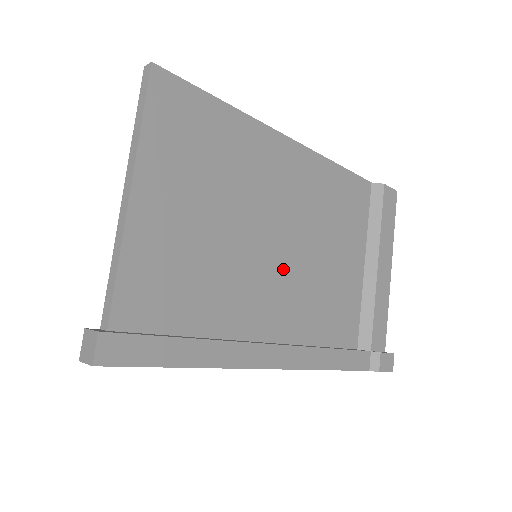
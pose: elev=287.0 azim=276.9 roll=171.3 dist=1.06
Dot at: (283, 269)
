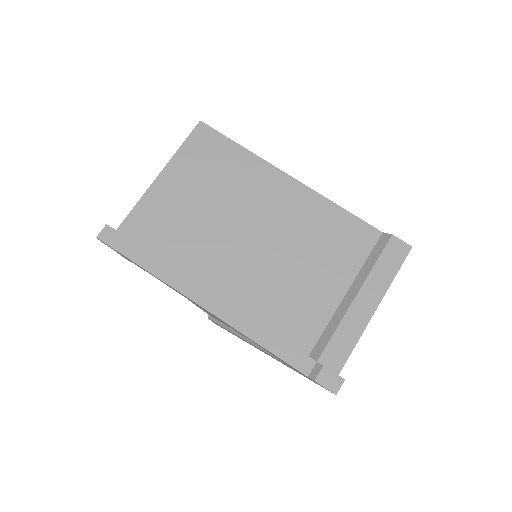
Dot at: (248, 255)
